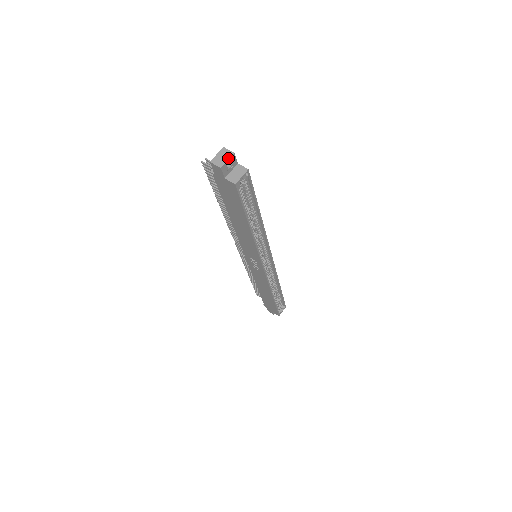
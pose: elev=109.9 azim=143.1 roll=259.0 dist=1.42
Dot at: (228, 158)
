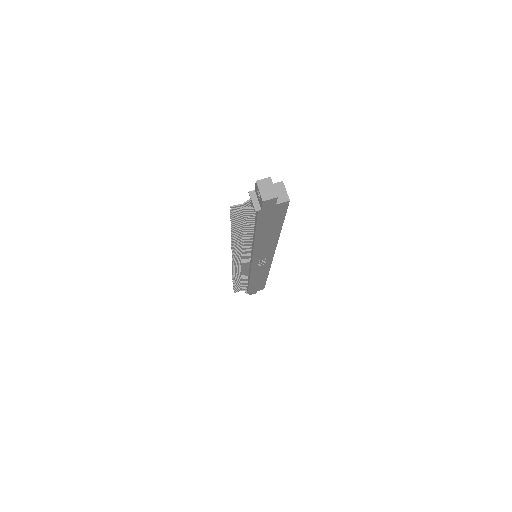
Dot at: (272, 185)
